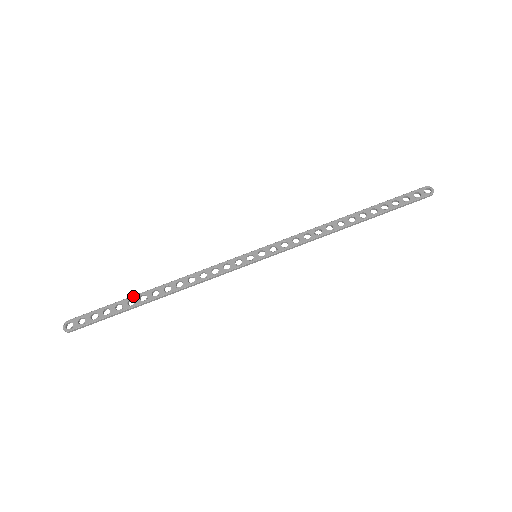
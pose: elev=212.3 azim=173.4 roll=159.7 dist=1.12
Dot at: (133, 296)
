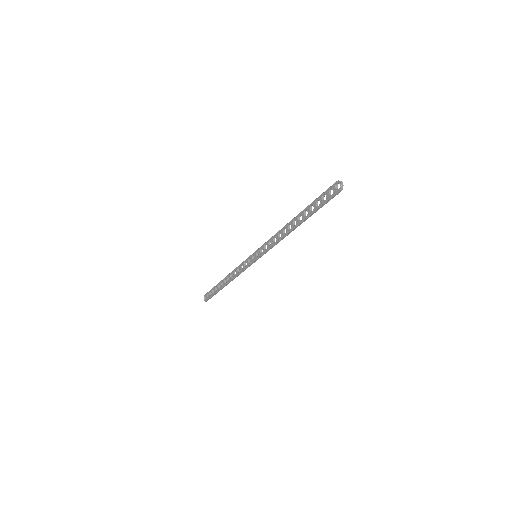
Dot at: (219, 283)
